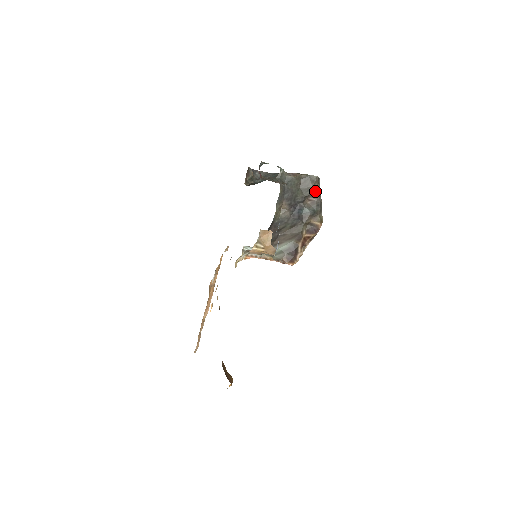
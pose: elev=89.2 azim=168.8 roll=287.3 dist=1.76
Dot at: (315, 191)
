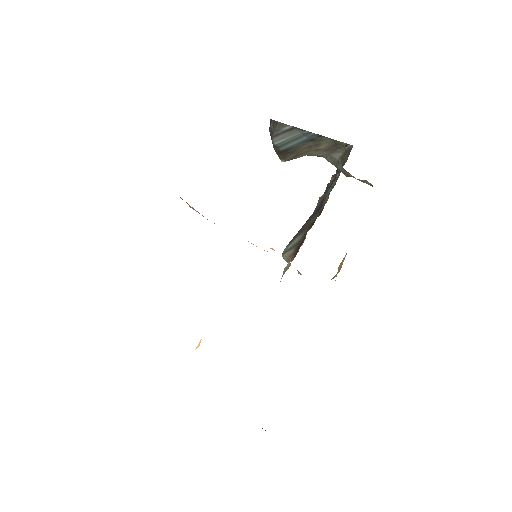
Dot at: occluded
